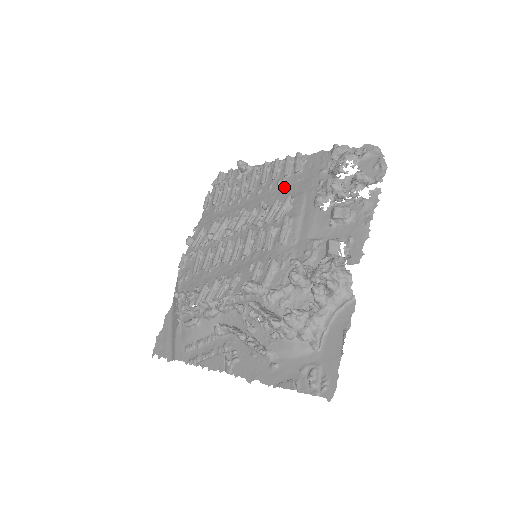
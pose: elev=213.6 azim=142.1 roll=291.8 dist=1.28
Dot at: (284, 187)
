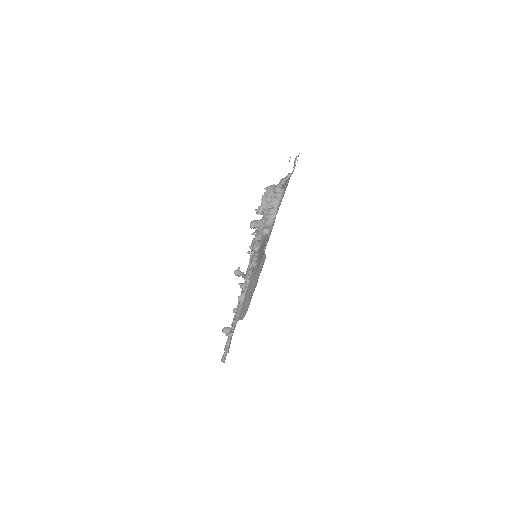
Dot at: occluded
